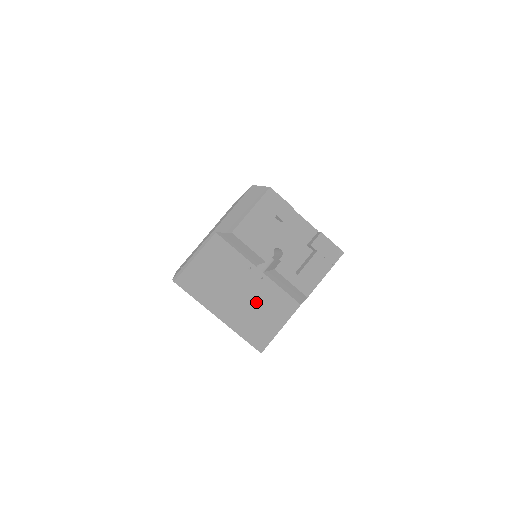
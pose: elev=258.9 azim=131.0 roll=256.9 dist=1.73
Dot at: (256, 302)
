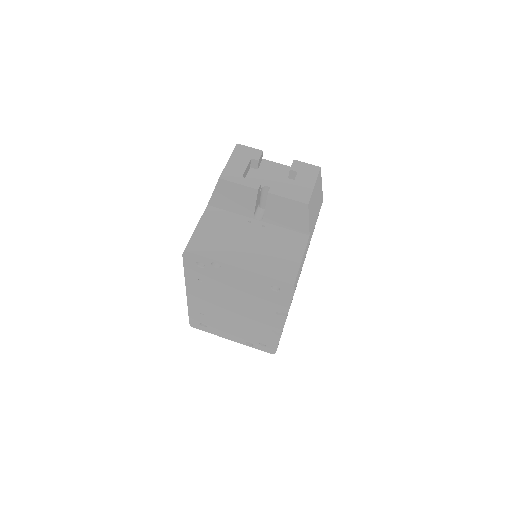
Dot at: (268, 245)
